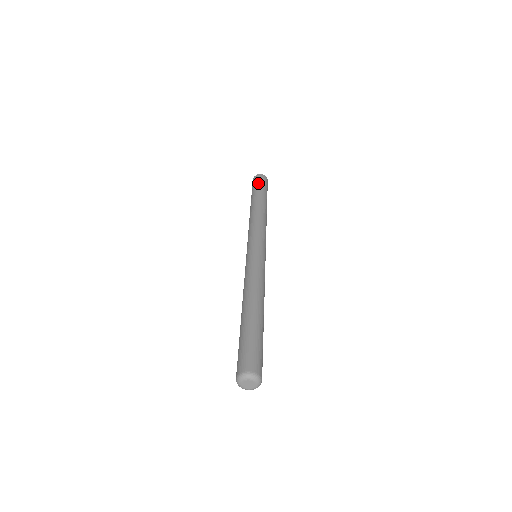
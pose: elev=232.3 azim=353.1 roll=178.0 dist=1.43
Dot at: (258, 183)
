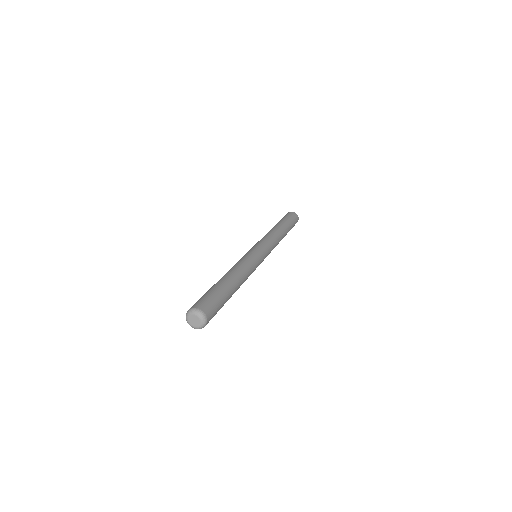
Dot at: occluded
